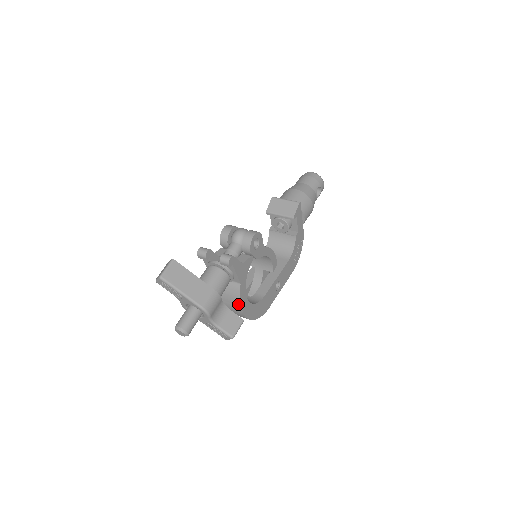
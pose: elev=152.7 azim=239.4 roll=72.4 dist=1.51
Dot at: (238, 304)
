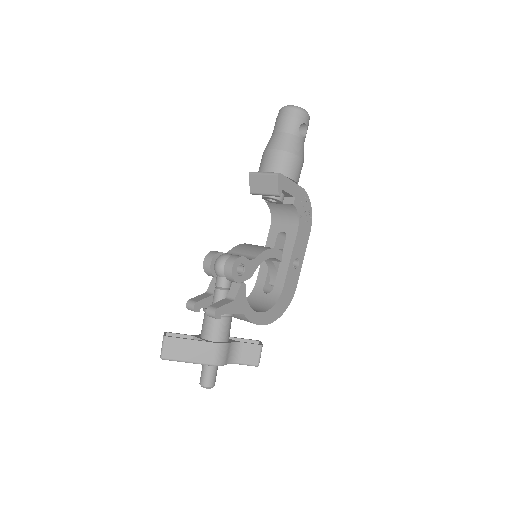
Dot at: occluded
